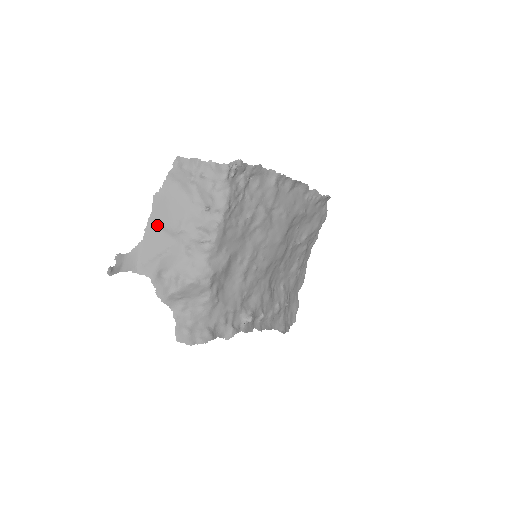
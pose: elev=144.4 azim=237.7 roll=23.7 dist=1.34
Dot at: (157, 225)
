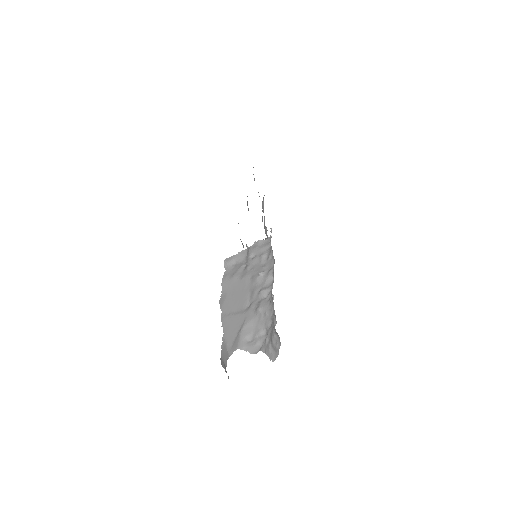
Dot at: (229, 316)
